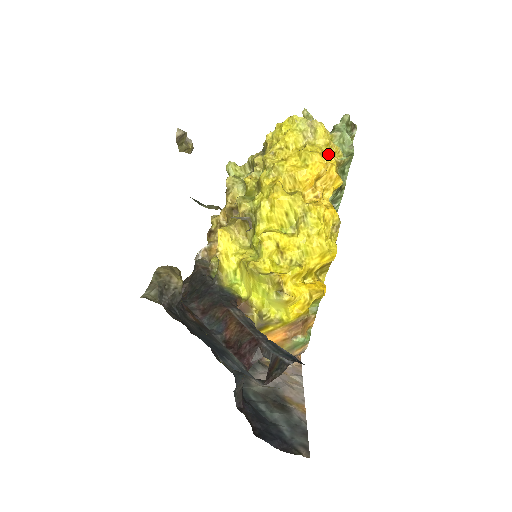
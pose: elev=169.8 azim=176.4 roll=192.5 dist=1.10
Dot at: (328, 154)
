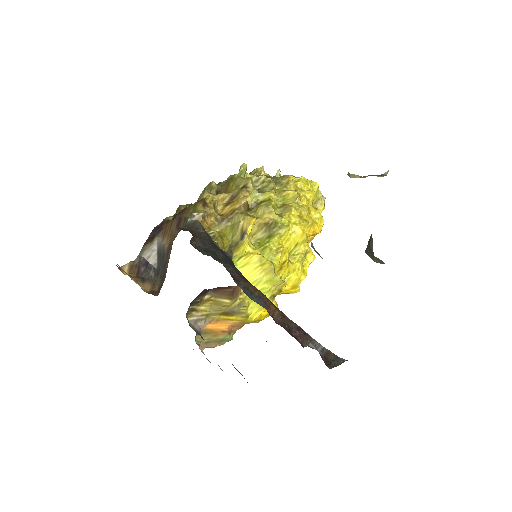
Dot at: occluded
